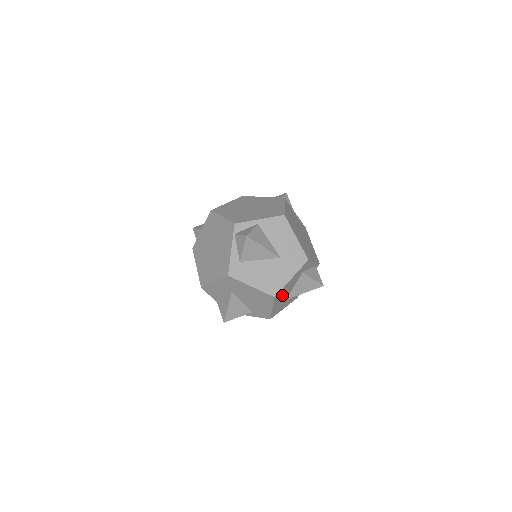
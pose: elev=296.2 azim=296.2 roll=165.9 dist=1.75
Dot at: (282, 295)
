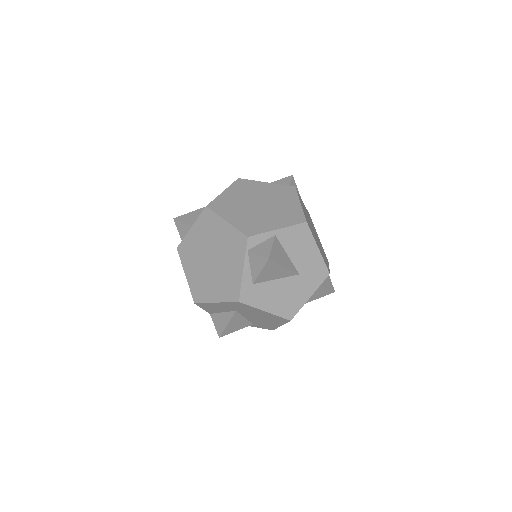
Dot at: occluded
